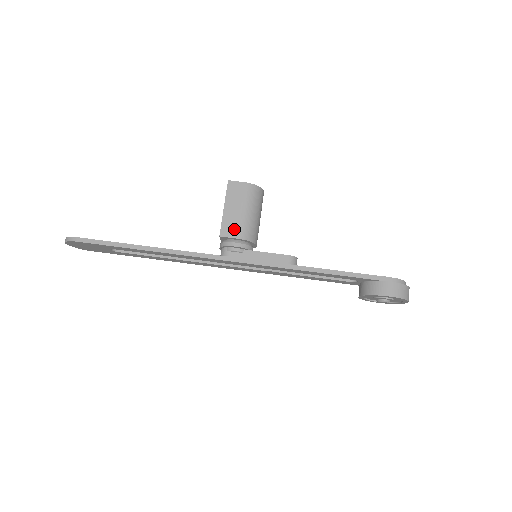
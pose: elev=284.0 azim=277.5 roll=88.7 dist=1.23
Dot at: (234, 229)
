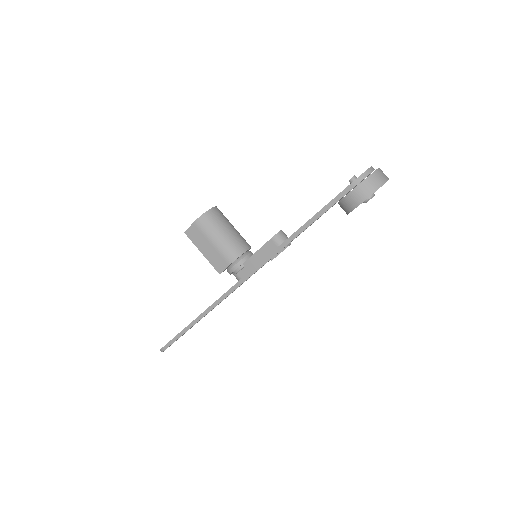
Dot at: (221, 261)
